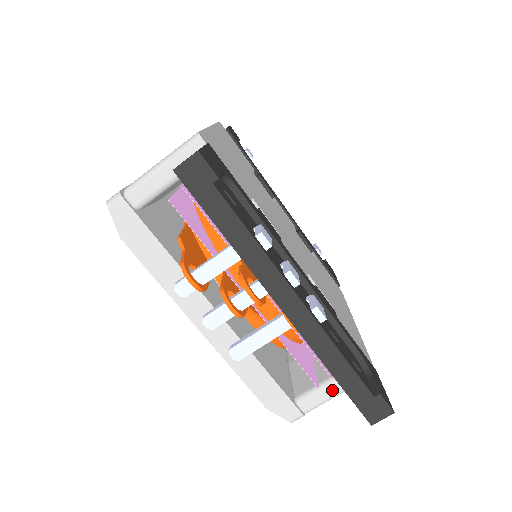
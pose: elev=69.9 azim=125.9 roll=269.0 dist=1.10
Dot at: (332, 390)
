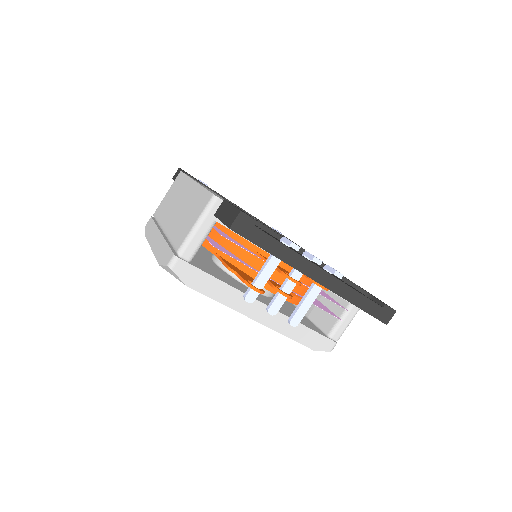
Dot at: (348, 318)
